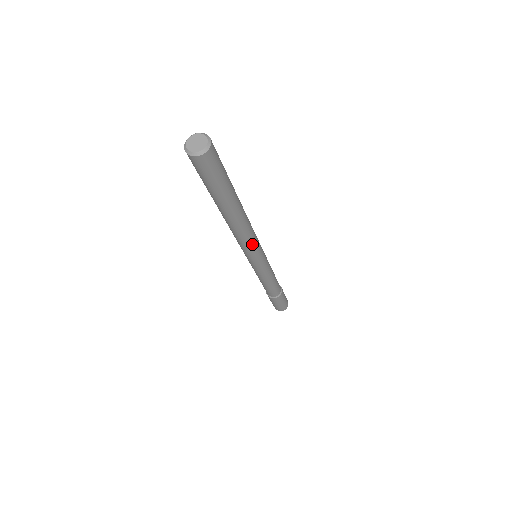
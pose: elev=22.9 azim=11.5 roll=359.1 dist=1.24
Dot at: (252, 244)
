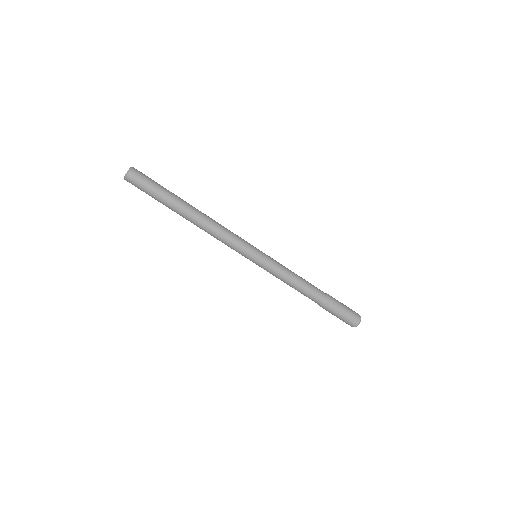
Dot at: (231, 236)
